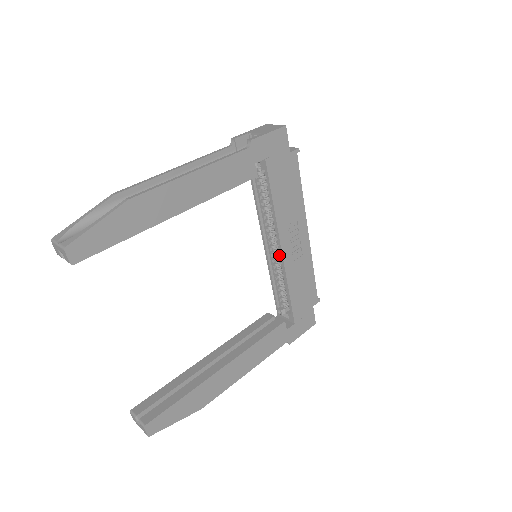
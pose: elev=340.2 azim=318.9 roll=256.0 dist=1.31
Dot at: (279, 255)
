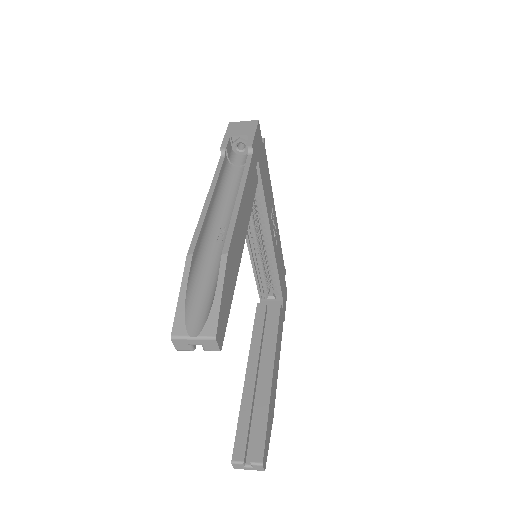
Dot at: (266, 246)
